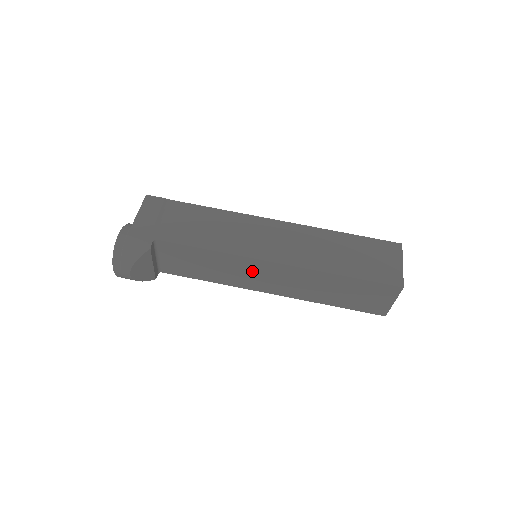
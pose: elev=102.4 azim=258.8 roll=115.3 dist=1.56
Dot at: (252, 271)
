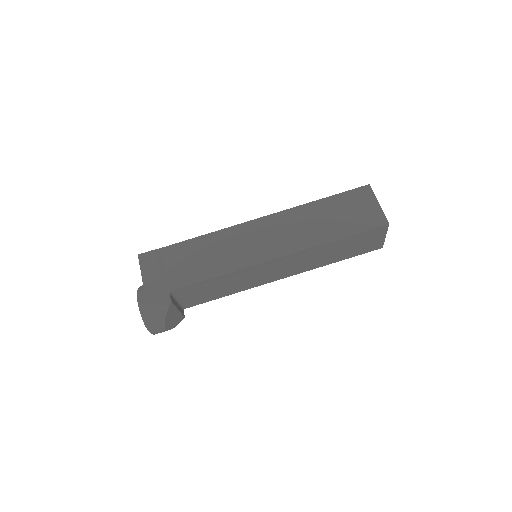
Dot at: (261, 272)
